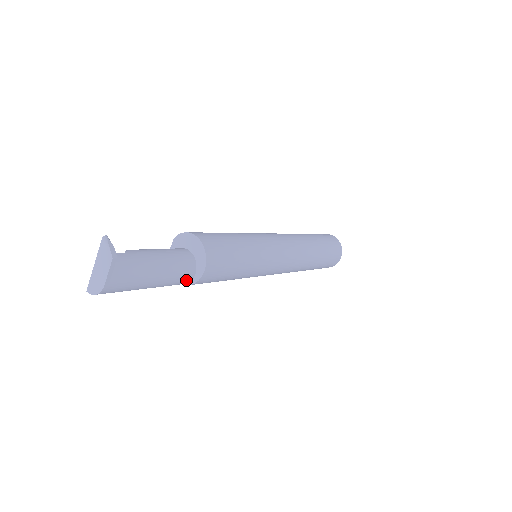
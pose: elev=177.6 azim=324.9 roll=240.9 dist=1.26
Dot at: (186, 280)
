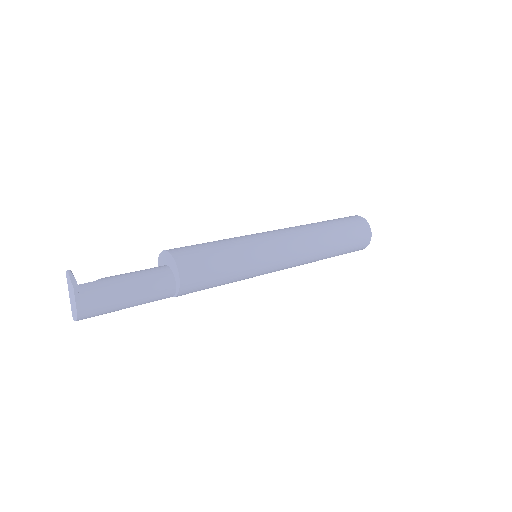
Dot at: (169, 293)
